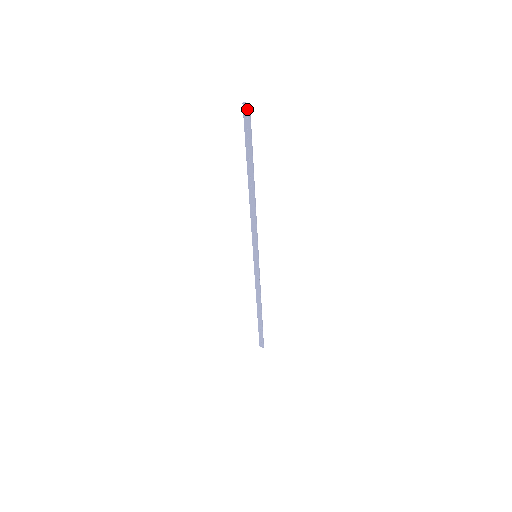
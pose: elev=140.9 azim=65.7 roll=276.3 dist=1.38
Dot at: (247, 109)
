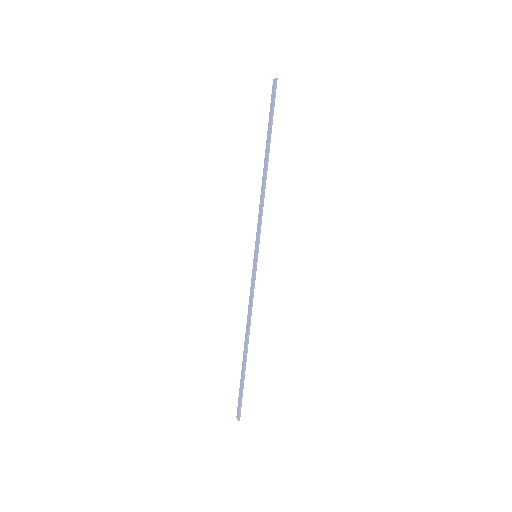
Dot at: (274, 83)
